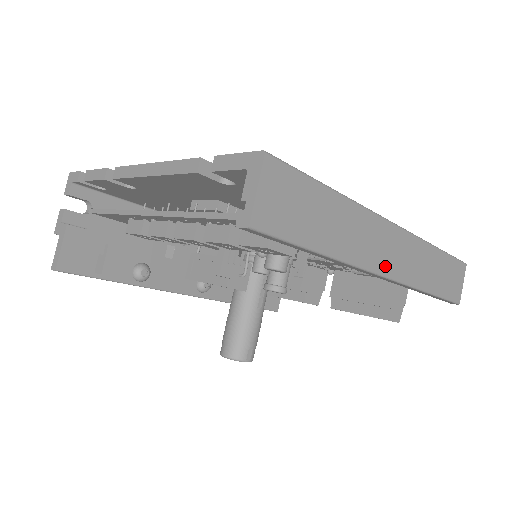
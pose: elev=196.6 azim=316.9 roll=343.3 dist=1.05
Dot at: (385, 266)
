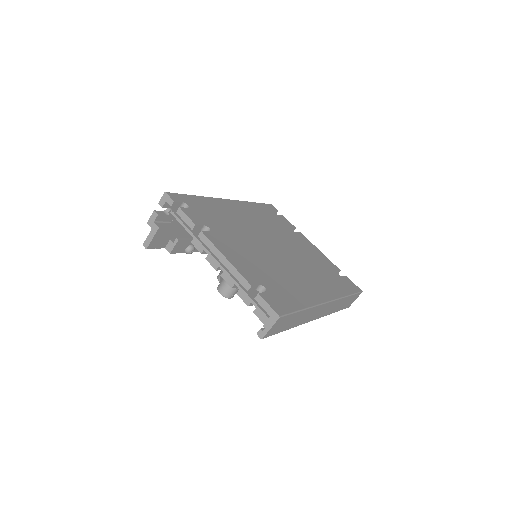
Dot at: (314, 318)
